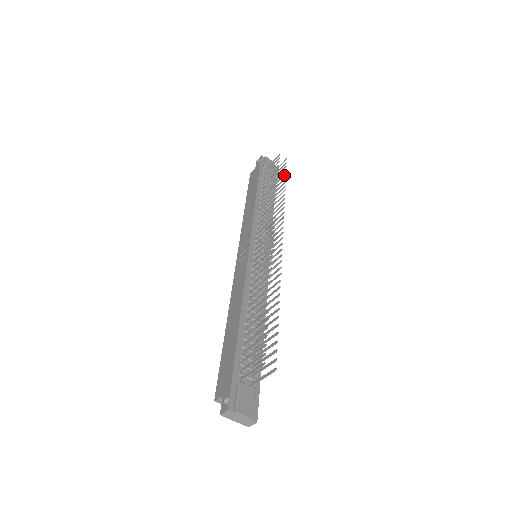
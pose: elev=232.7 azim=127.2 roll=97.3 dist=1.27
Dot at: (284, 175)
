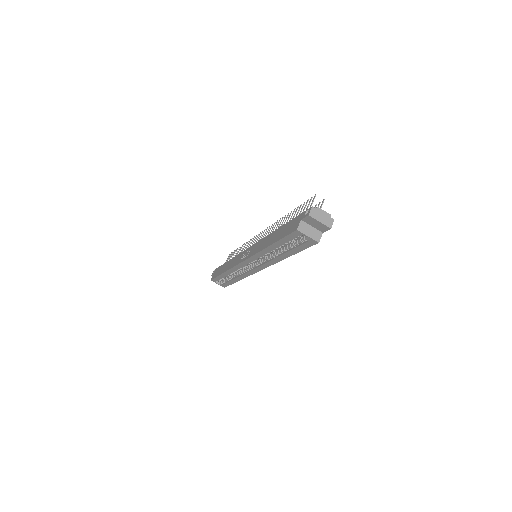
Dot at: occluded
